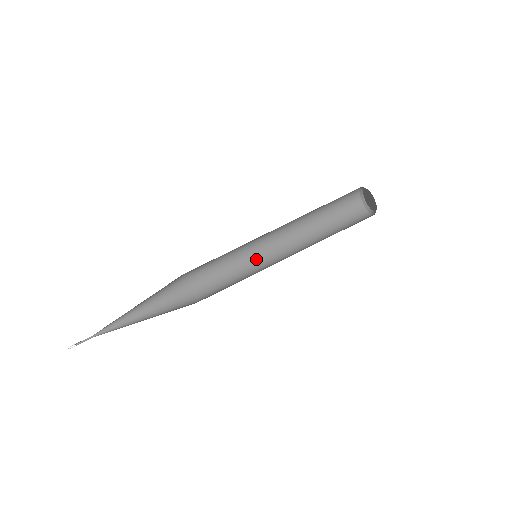
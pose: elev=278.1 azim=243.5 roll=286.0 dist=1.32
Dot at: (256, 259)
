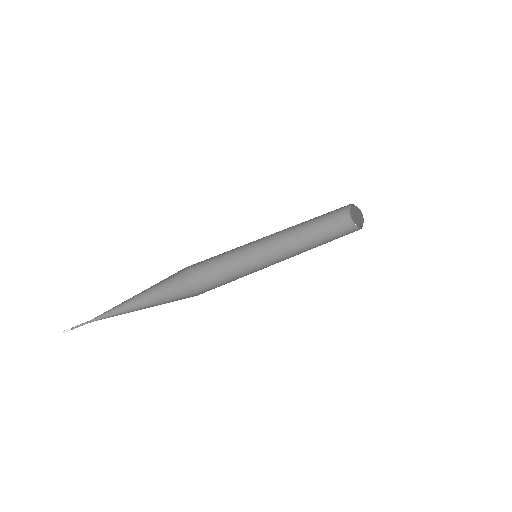
Dot at: (251, 254)
